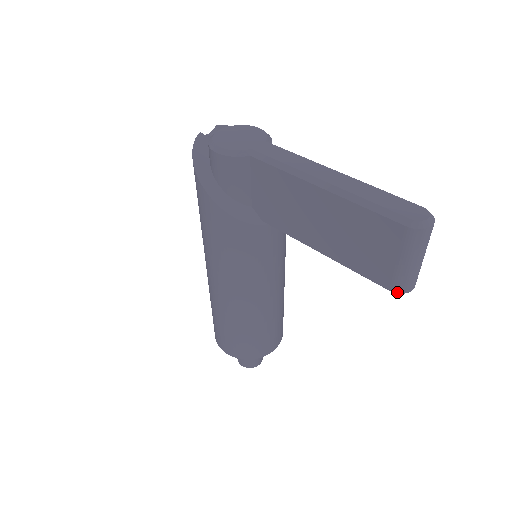
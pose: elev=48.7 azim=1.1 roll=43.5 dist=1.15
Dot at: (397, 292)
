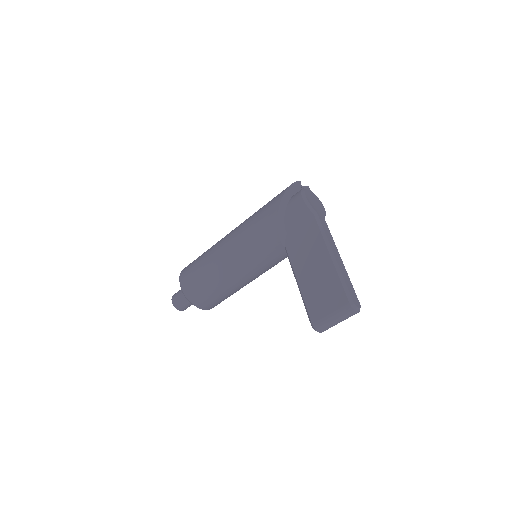
Dot at: (314, 326)
